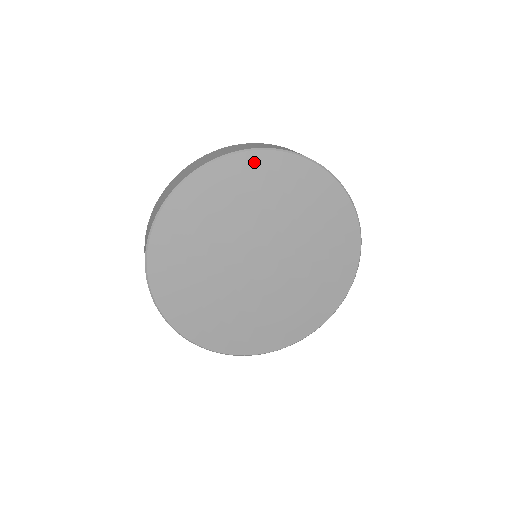
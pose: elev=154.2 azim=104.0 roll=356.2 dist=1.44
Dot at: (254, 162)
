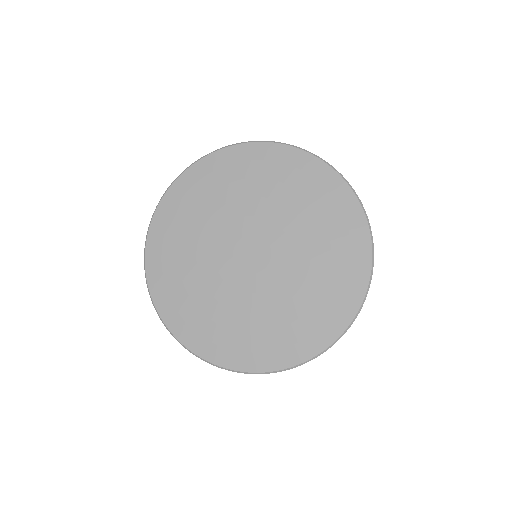
Dot at: (262, 152)
